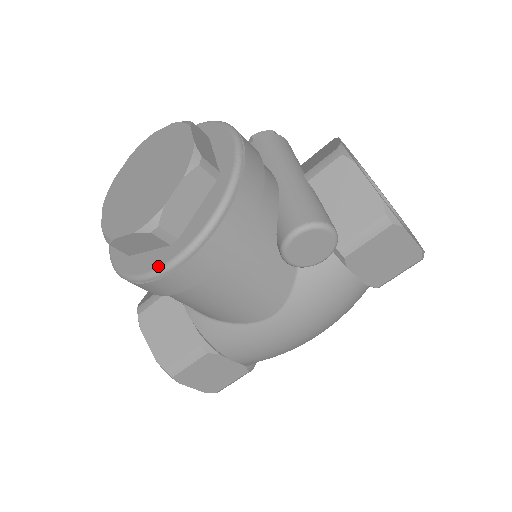
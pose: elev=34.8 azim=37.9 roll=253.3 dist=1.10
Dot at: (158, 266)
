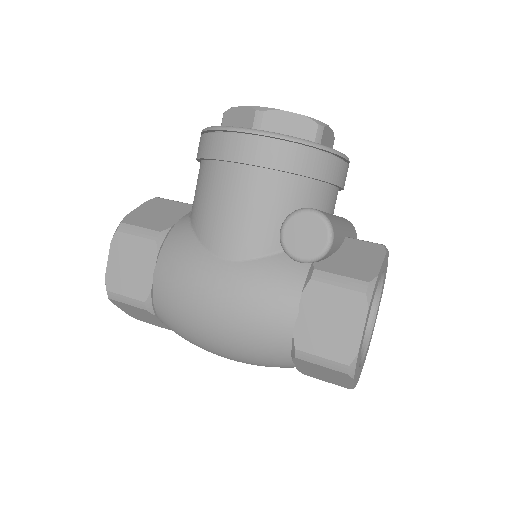
Dot at: occluded
